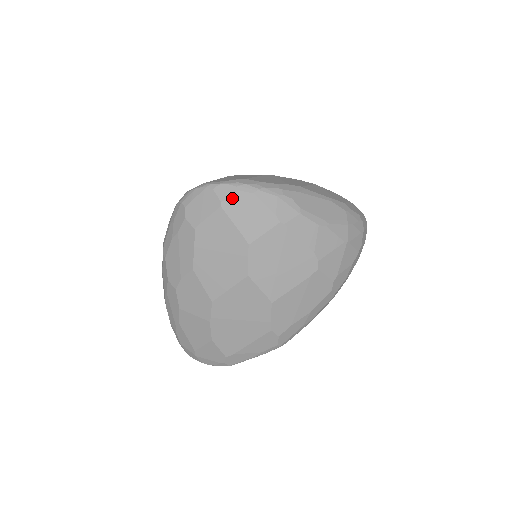
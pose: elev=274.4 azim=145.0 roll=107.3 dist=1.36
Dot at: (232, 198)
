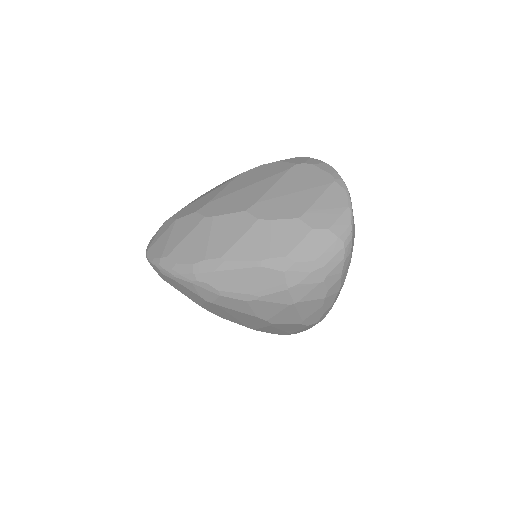
Dot at: (163, 277)
